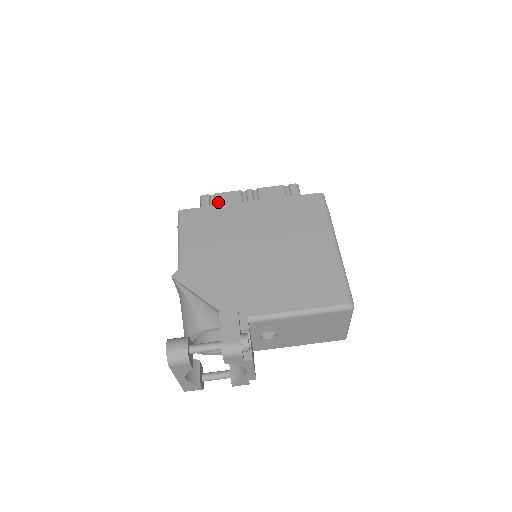
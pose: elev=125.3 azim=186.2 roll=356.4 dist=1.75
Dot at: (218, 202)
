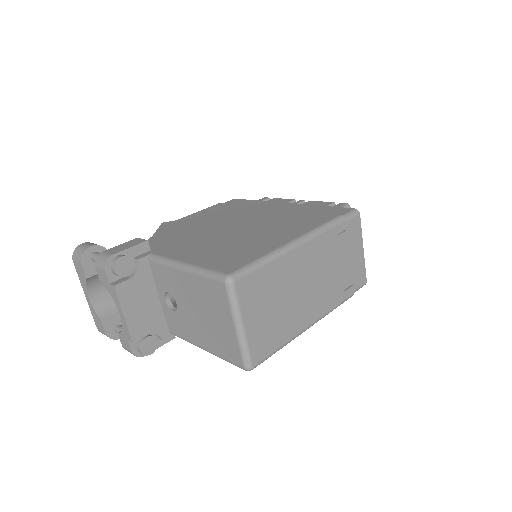
Dot at: occluded
